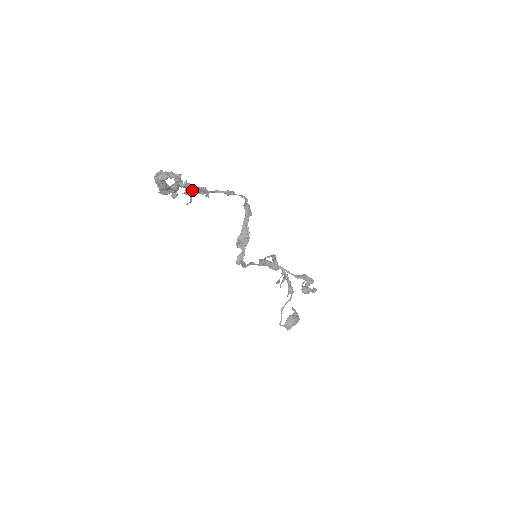
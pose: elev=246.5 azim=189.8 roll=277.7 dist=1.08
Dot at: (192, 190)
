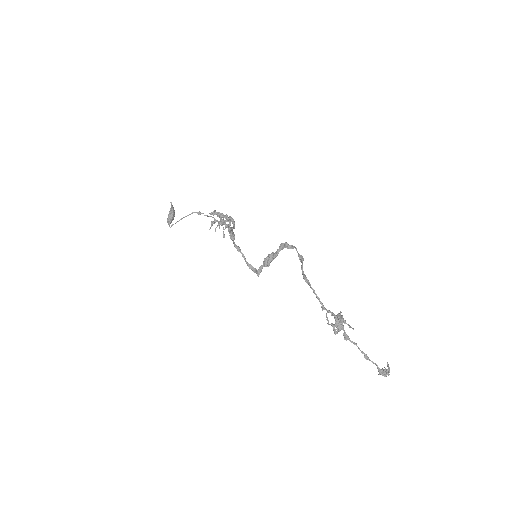
Dot at: occluded
